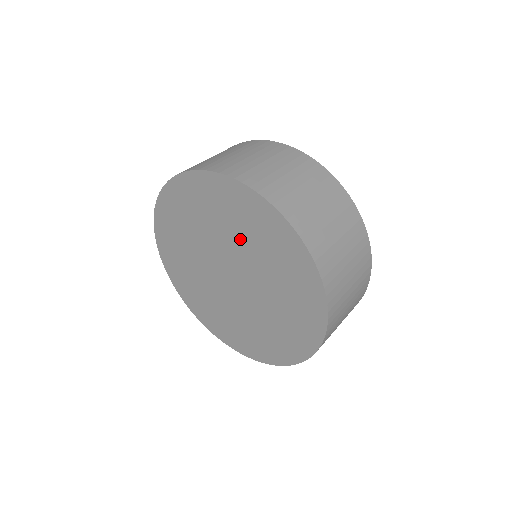
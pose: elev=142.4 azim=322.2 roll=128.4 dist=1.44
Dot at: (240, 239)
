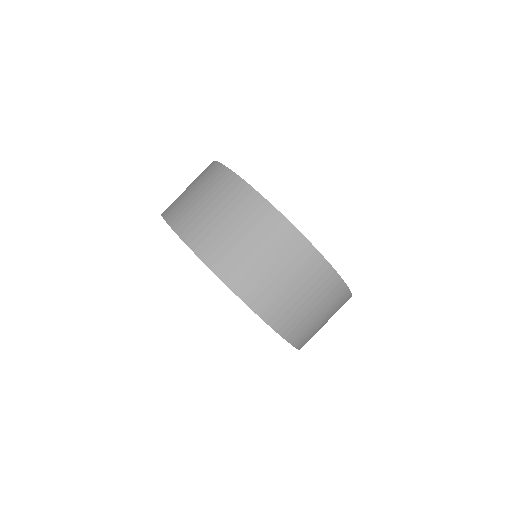
Dot at: occluded
